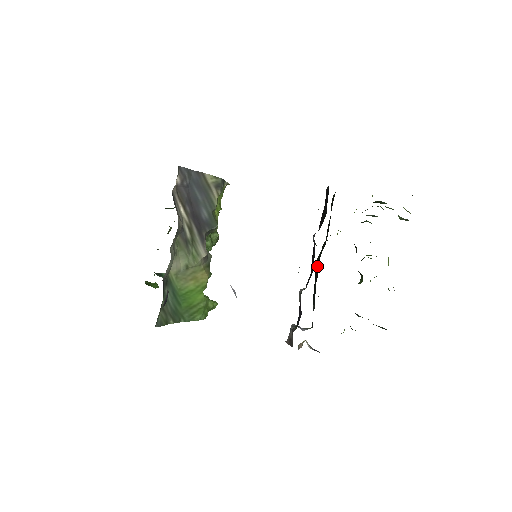
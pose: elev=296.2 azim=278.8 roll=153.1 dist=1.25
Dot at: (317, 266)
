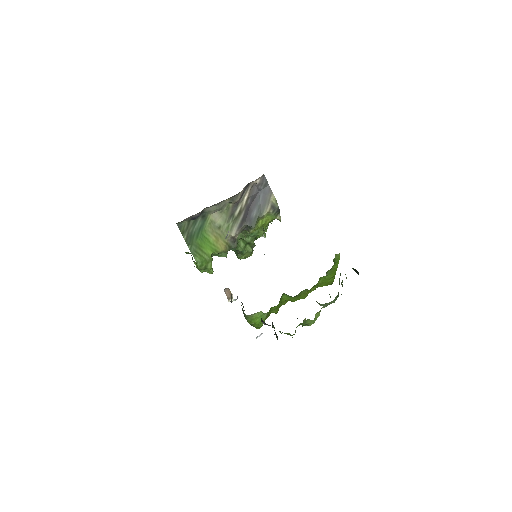
Dot at: occluded
